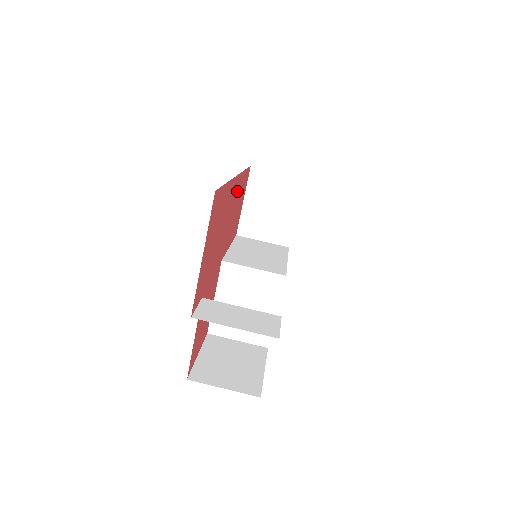
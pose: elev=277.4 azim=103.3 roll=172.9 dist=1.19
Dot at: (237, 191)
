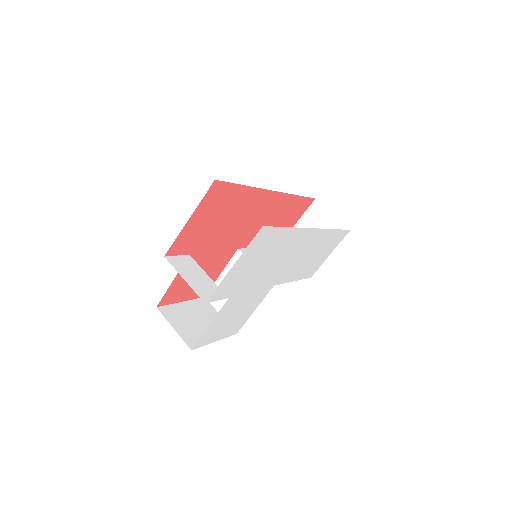
Dot at: (276, 205)
